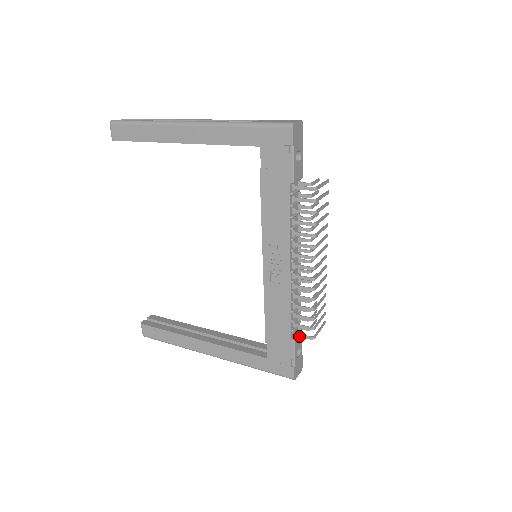
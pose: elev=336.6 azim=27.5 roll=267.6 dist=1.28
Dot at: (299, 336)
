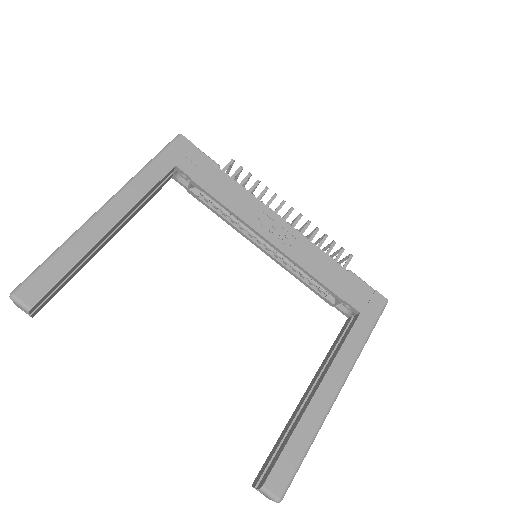
Dot at: (346, 265)
